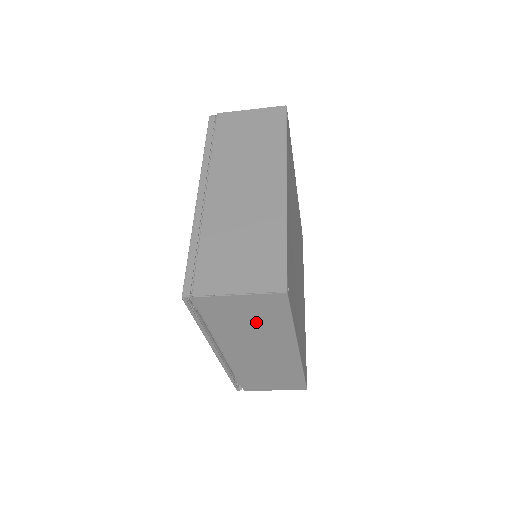
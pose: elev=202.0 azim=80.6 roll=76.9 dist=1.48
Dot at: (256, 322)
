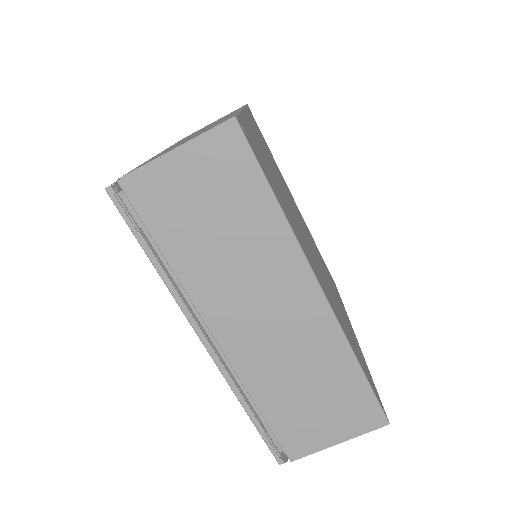
Dot at: (225, 220)
